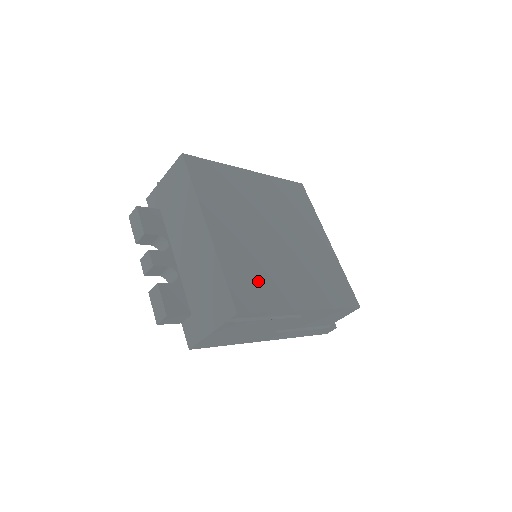
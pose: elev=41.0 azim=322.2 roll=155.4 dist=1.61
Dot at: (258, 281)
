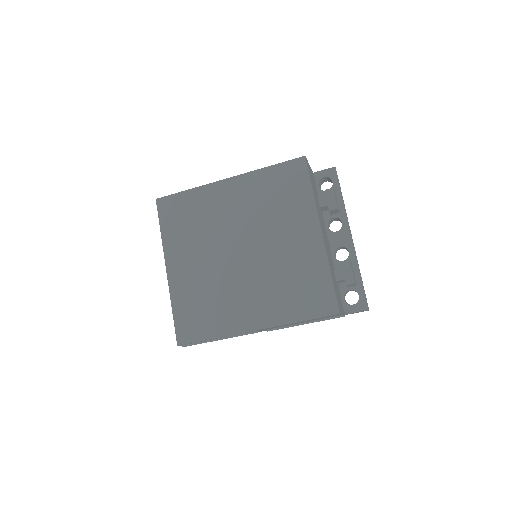
Dot at: (204, 311)
